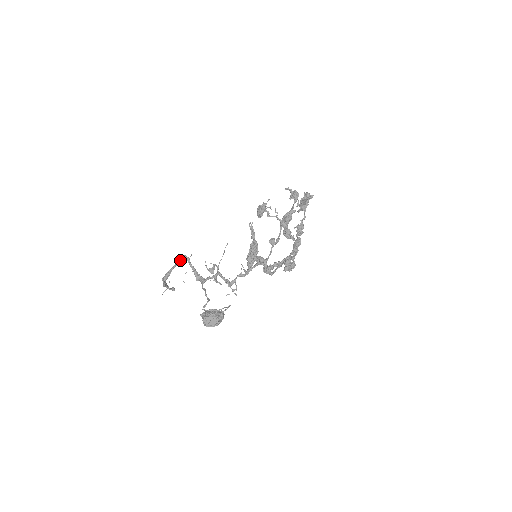
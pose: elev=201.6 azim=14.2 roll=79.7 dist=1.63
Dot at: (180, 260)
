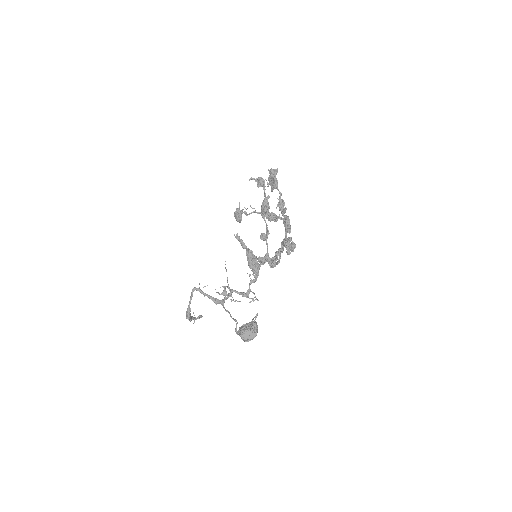
Dot at: (192, 294)
